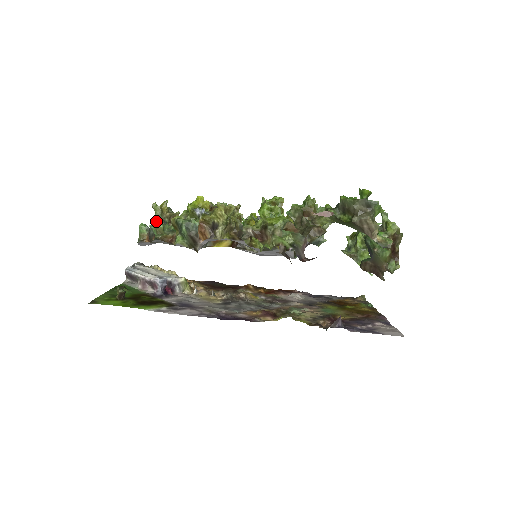
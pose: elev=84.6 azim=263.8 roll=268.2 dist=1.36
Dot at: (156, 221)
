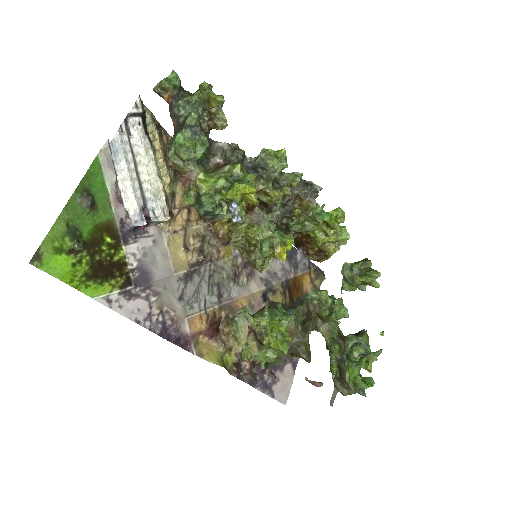
Dot at: (183, 143)
